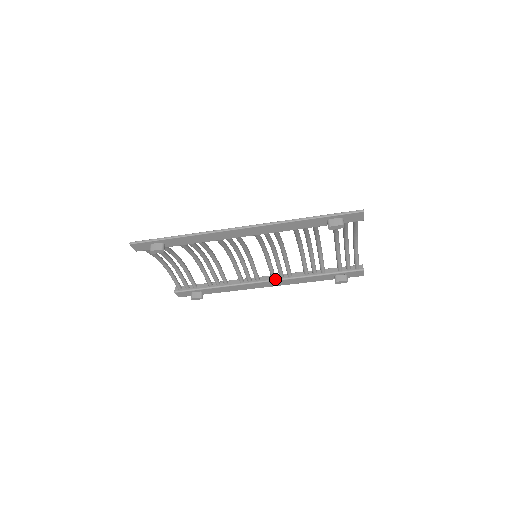
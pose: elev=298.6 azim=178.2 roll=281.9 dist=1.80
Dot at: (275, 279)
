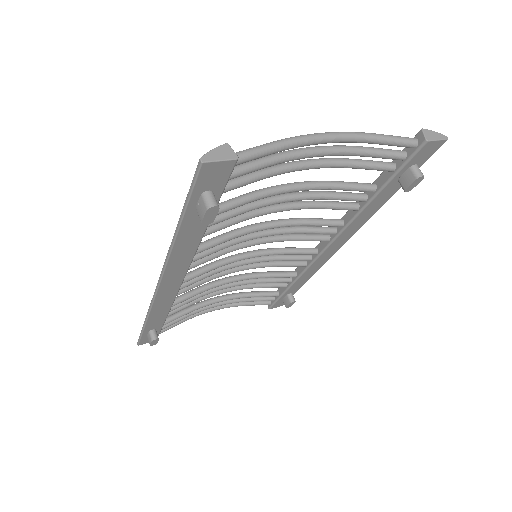
Dot at: (330, 240)
